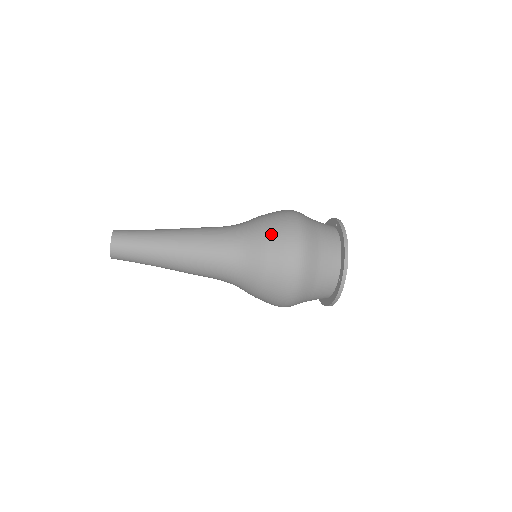
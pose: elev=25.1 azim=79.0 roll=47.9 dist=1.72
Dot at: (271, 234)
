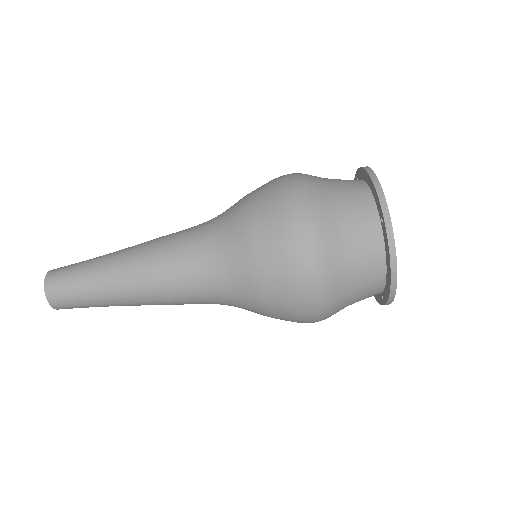
Dot at: (253, 194)
